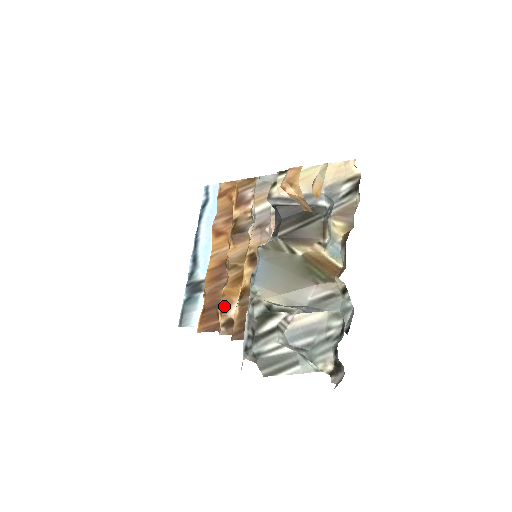
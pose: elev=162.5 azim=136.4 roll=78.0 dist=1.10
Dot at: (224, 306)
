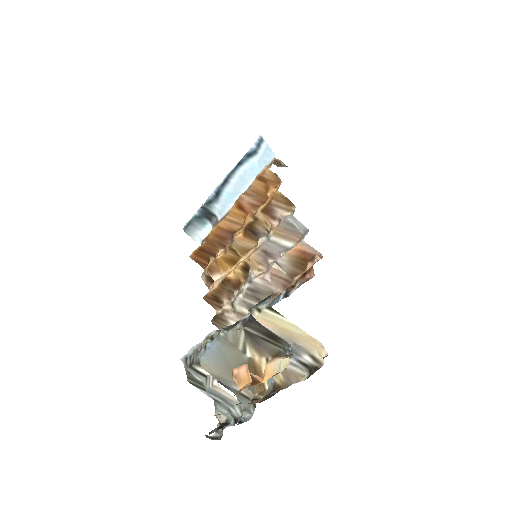
Dot at: (212, 268)
